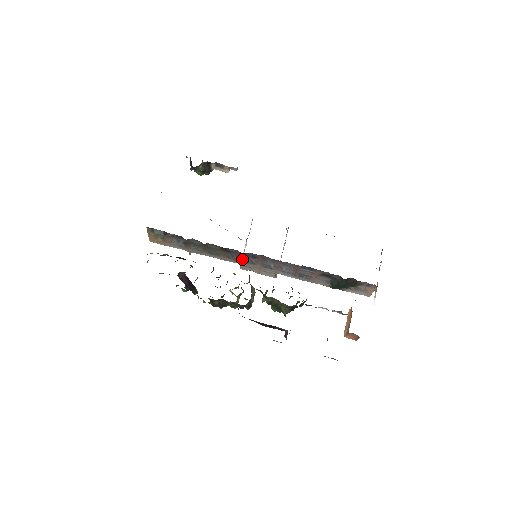
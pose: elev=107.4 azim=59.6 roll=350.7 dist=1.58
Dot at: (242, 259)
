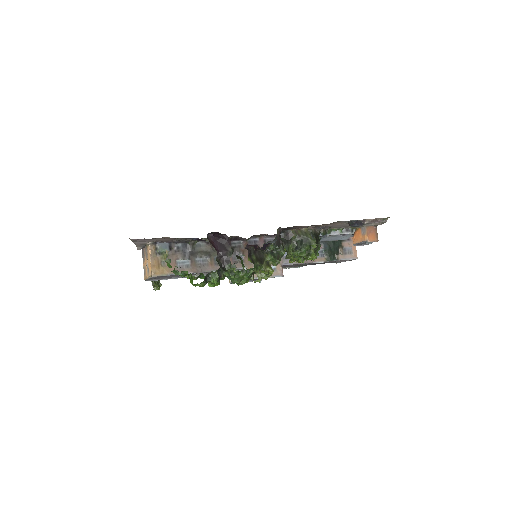
Dot at: (247, 257)
